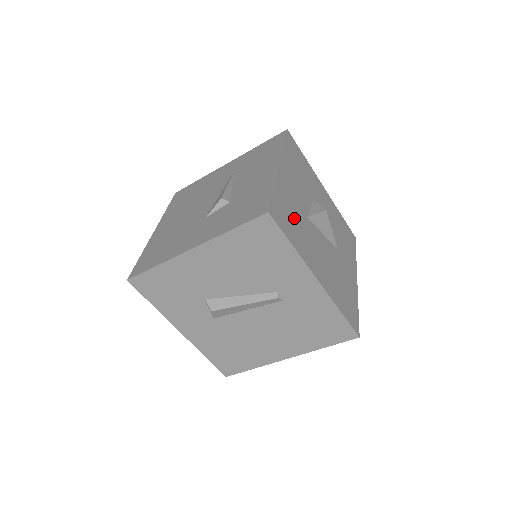
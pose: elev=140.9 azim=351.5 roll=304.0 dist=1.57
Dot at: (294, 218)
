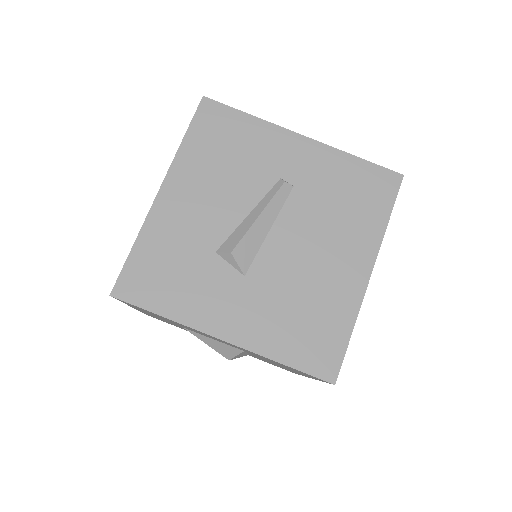
Dot at: occluded
